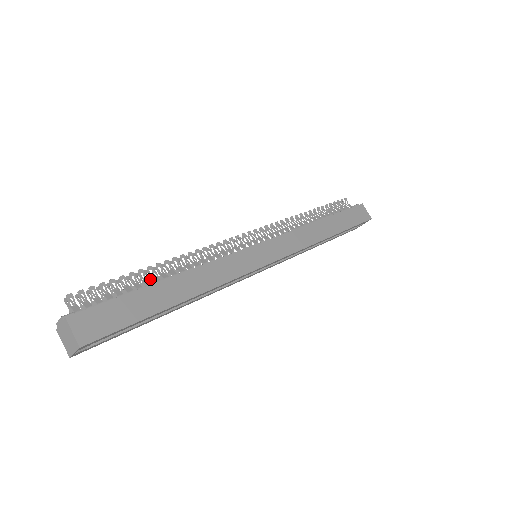
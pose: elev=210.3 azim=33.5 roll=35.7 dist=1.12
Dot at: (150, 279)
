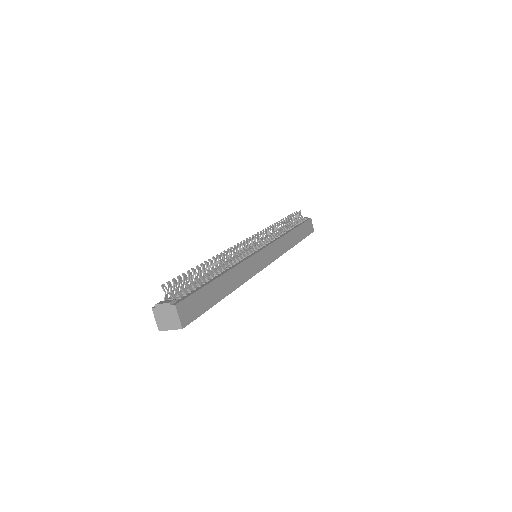
Dot at: (204, 271)
